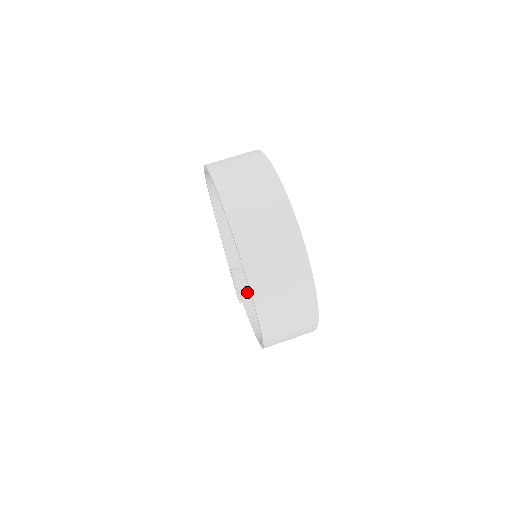
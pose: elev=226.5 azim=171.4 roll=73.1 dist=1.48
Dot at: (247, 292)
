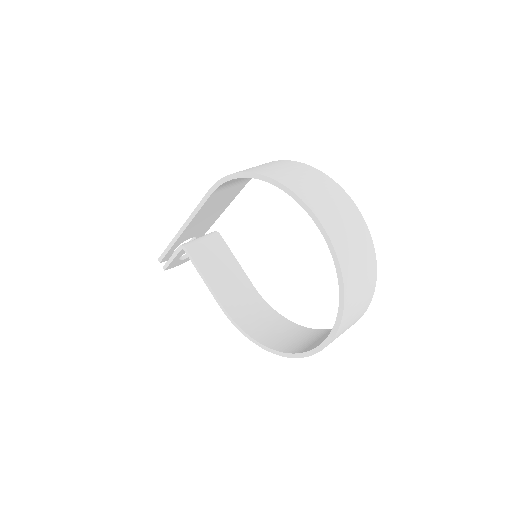
Dot at: (212, 277)
